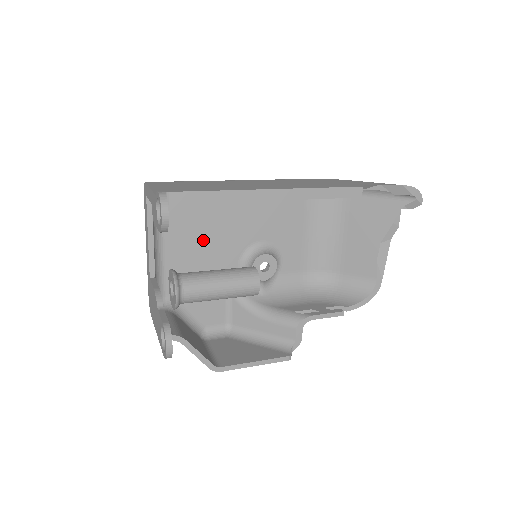
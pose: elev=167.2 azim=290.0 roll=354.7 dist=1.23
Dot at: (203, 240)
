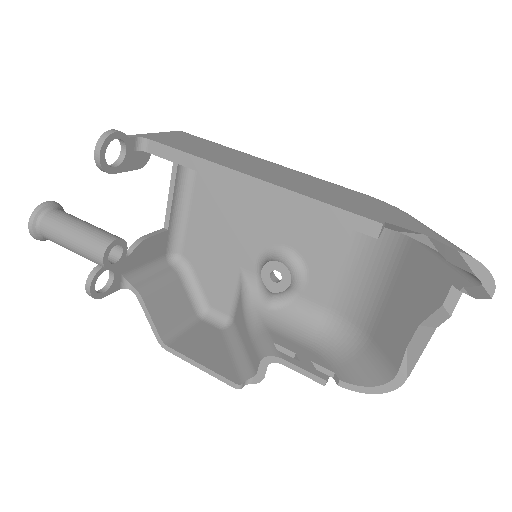
Dot at: (227, 215)
